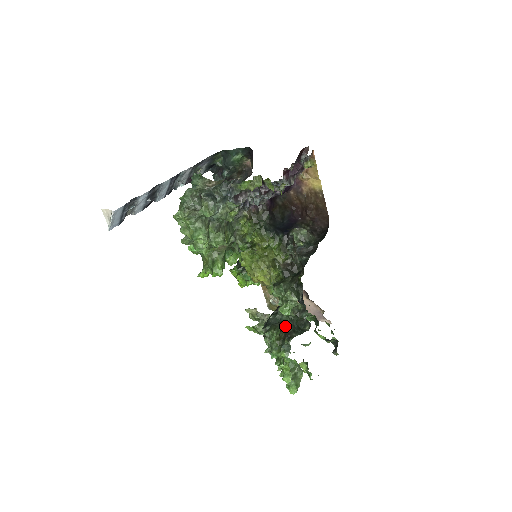
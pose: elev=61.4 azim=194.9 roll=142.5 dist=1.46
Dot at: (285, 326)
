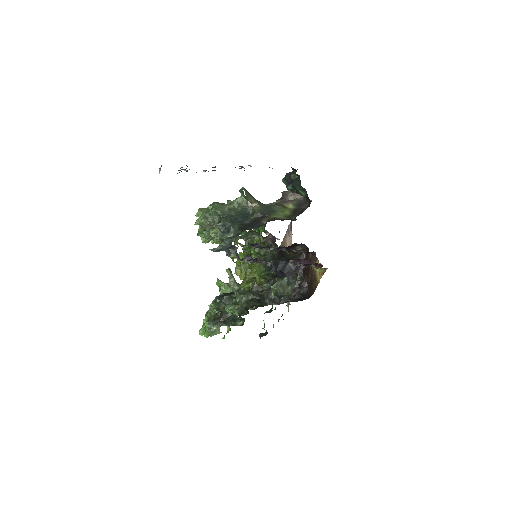
Dot at: (223, 314)
